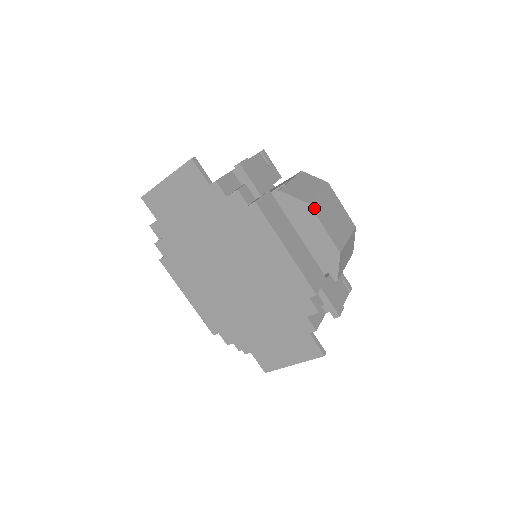
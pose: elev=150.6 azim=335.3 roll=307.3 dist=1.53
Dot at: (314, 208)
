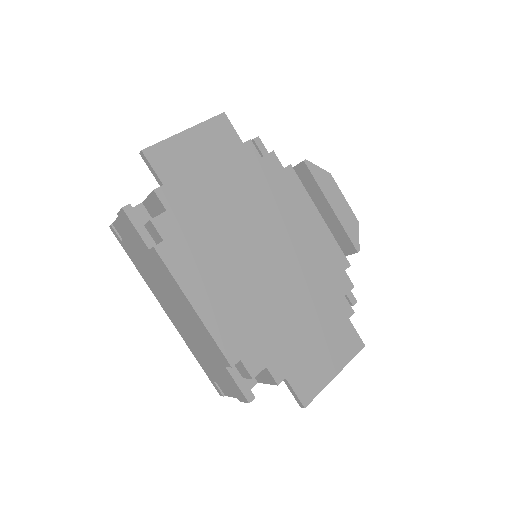
Dot at: (331, 181)
